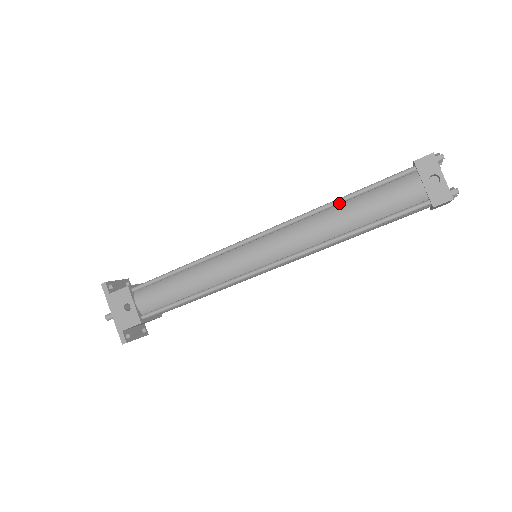
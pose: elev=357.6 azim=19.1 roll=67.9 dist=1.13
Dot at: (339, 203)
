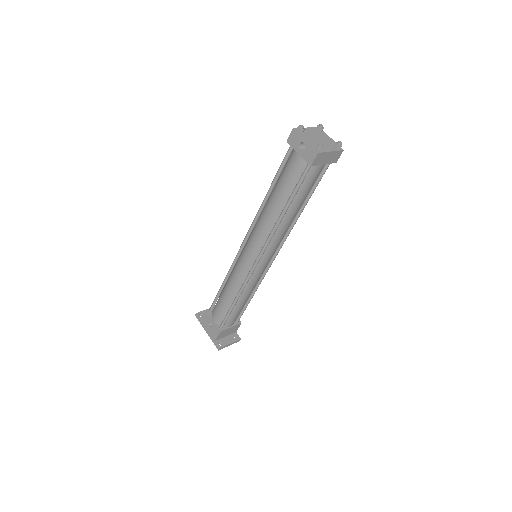
Dot at: (268, 195)
